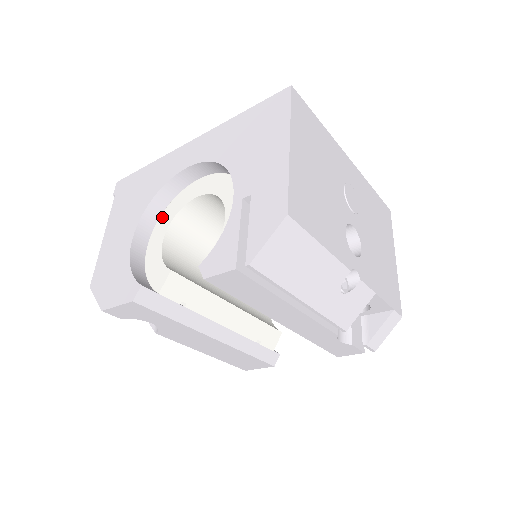
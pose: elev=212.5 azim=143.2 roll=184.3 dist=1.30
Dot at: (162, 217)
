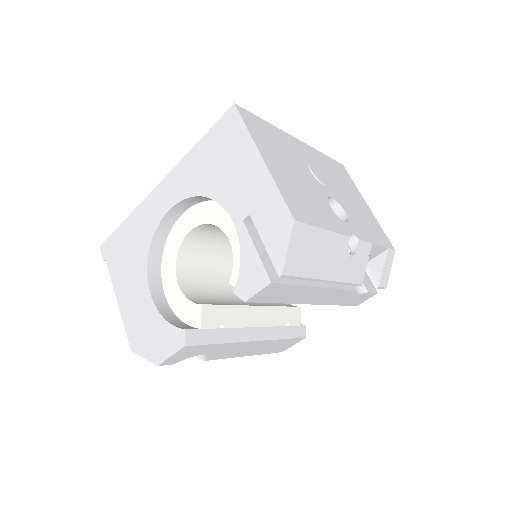
Dot at: (164, 261)
